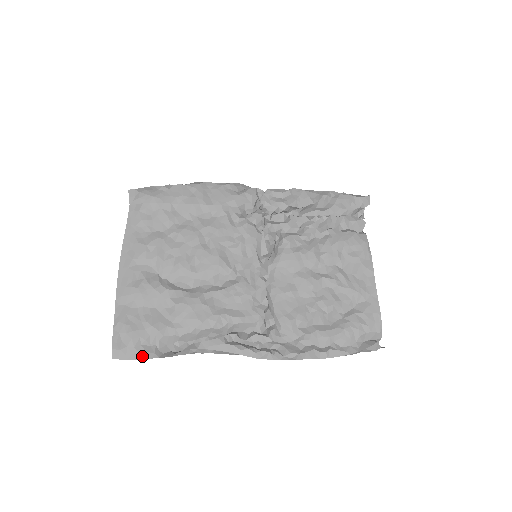
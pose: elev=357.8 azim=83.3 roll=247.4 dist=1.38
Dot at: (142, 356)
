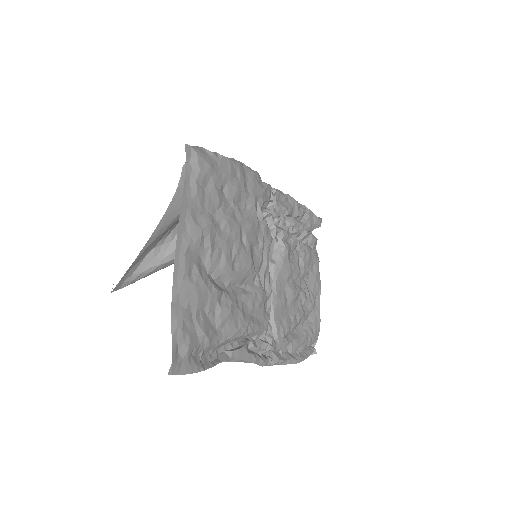
Dot at: (192, 370)
